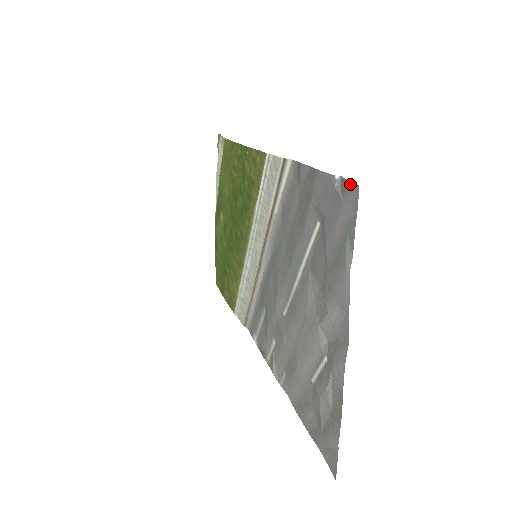
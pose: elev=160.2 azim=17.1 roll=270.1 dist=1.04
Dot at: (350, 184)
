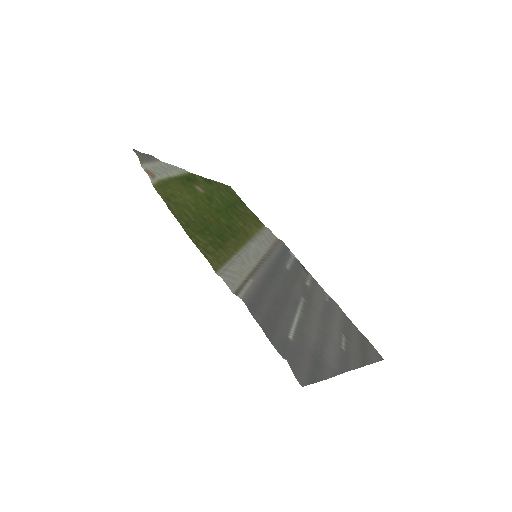
Dot at: (296, 378)
